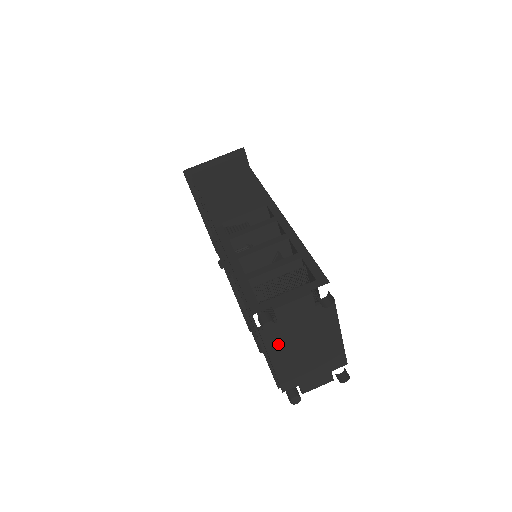
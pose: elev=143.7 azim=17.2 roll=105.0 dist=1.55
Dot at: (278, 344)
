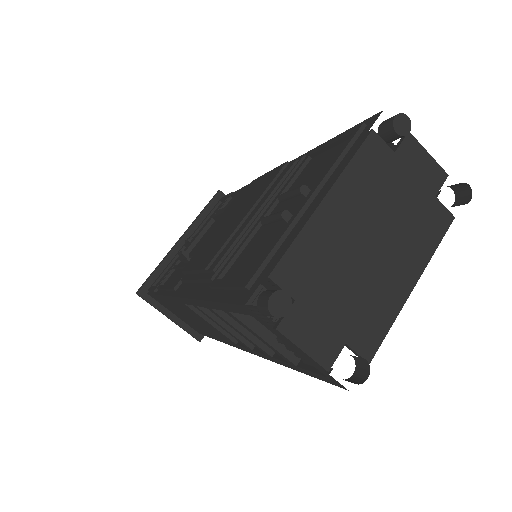
Dot at: (361, 182)
